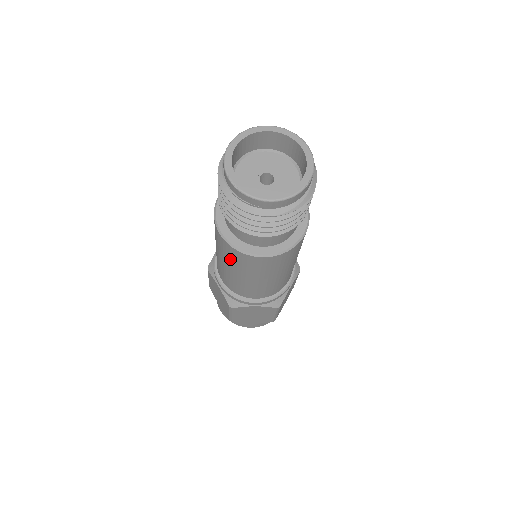
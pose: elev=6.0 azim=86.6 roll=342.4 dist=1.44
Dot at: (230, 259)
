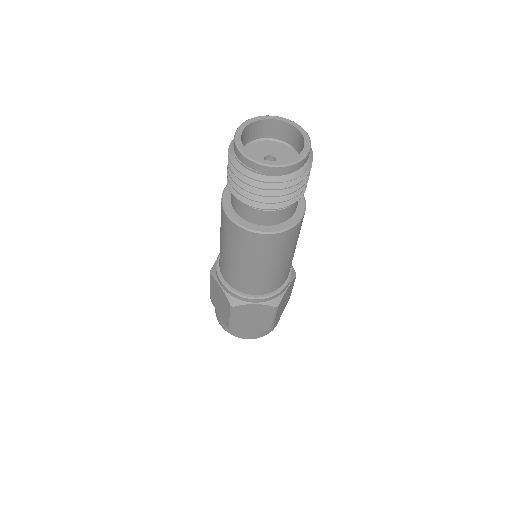
Dot at: (235, 243)
